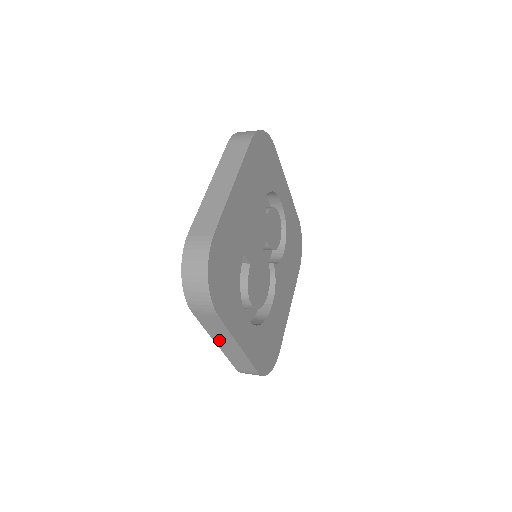
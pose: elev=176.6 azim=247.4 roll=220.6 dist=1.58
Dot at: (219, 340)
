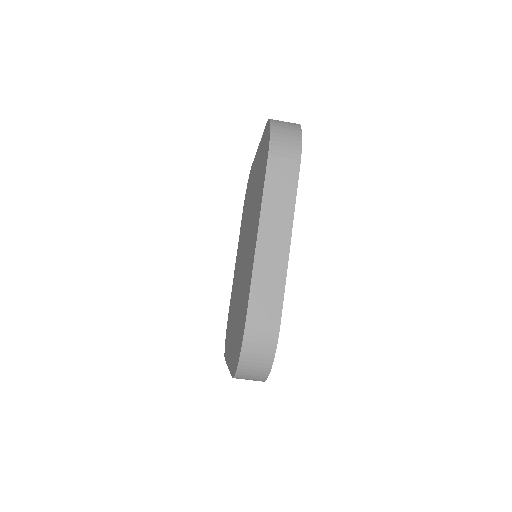
Dot at: (267, 226)
